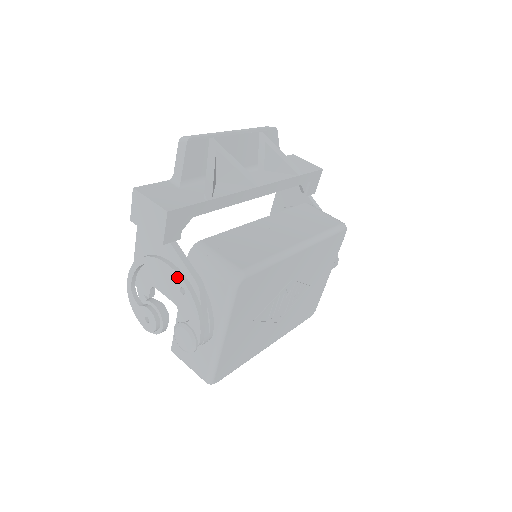
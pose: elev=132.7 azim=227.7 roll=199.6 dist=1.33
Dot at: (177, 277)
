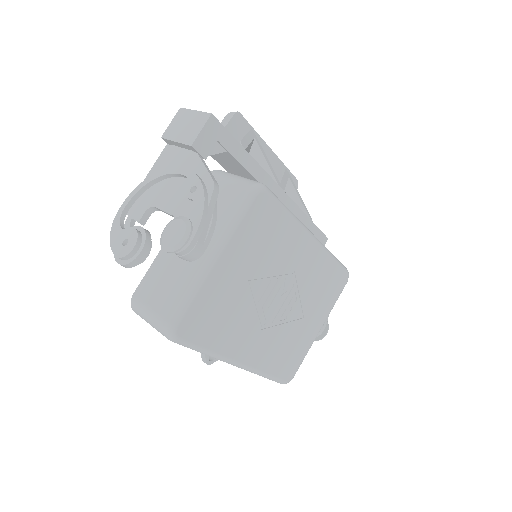
Dot at: (193, 177)
